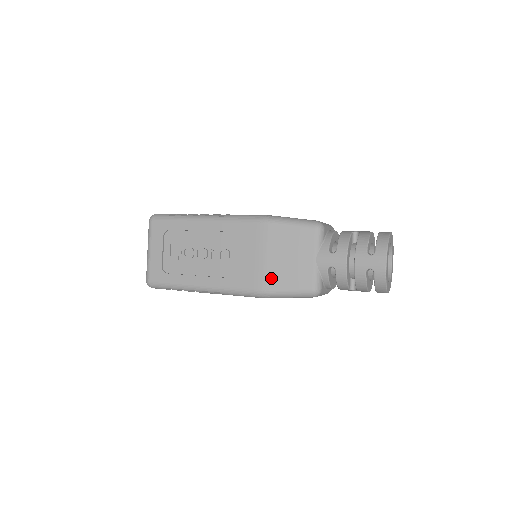
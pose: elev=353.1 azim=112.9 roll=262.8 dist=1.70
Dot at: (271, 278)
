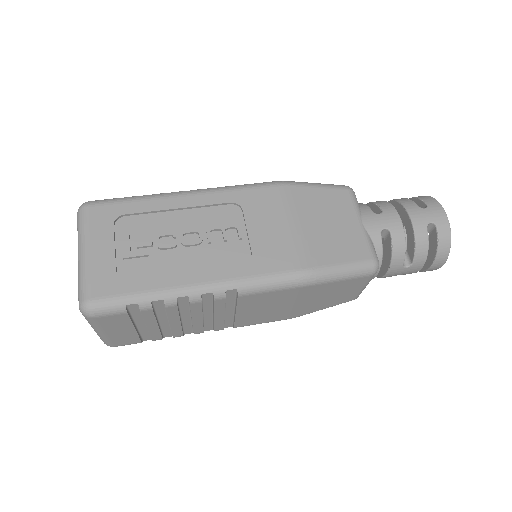
Dot at: (315, 251)
